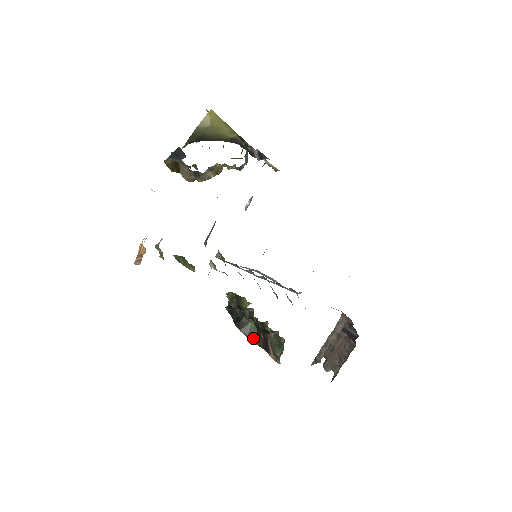
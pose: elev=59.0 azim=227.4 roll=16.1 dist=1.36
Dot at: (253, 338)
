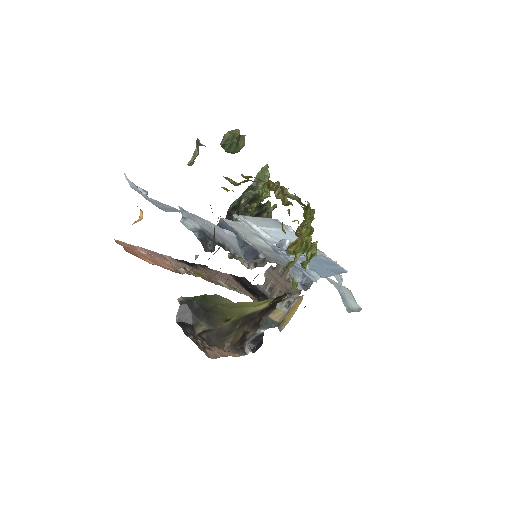
Dot at: occluded
